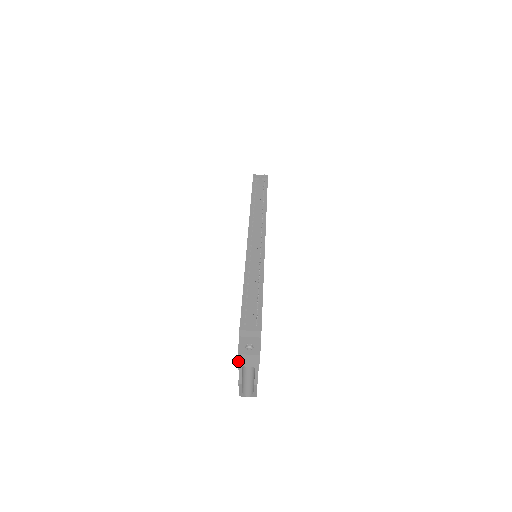
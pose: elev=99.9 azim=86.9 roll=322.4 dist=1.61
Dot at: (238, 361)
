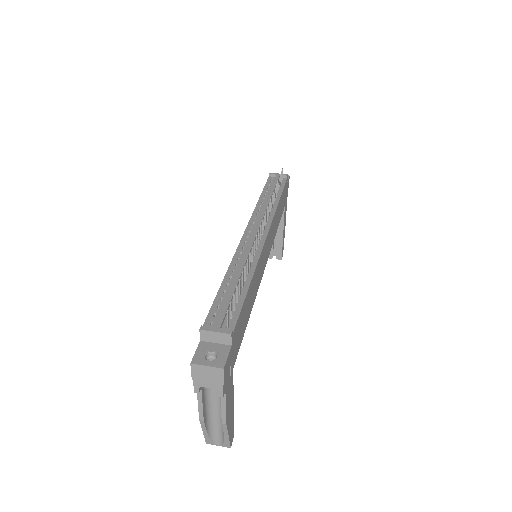
Dot at: (192, 376)
